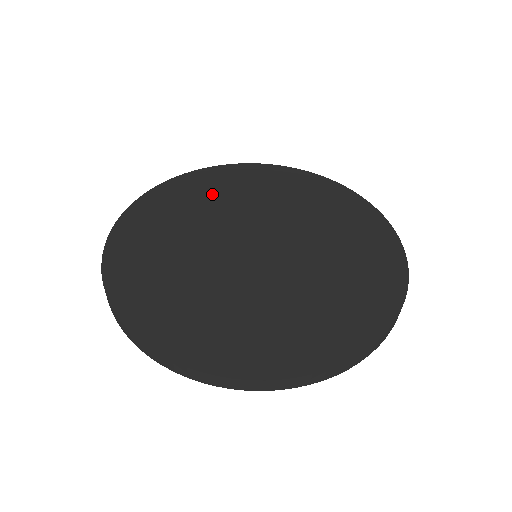
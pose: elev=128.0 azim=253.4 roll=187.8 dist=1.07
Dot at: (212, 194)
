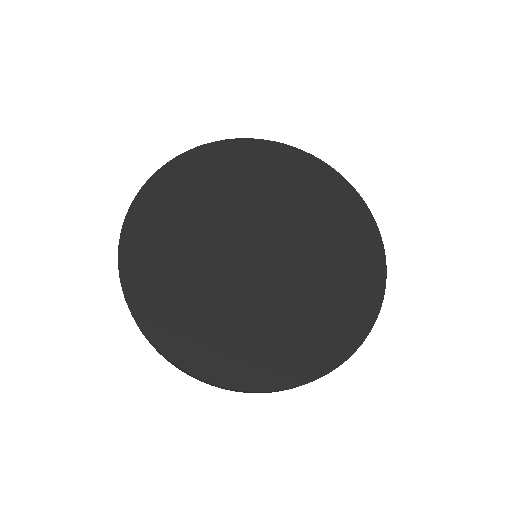
Dot at: (211, 184)
